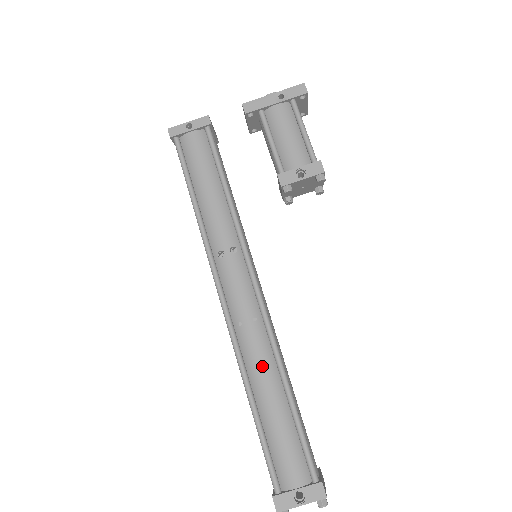
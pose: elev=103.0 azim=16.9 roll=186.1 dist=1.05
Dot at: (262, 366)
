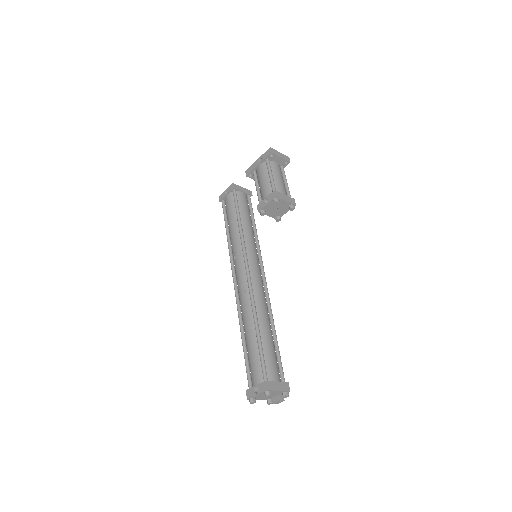
Dot at: (246, 317)
